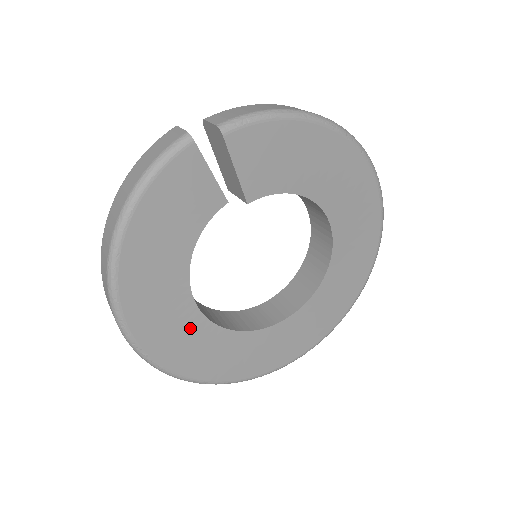
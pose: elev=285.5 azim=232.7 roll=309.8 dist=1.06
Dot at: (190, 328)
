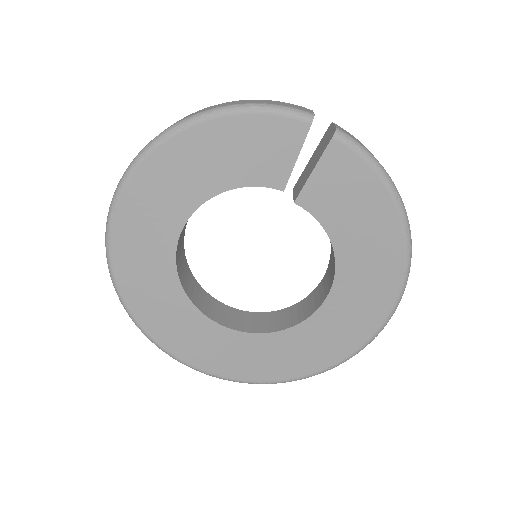
Dot at: (159, 240)
